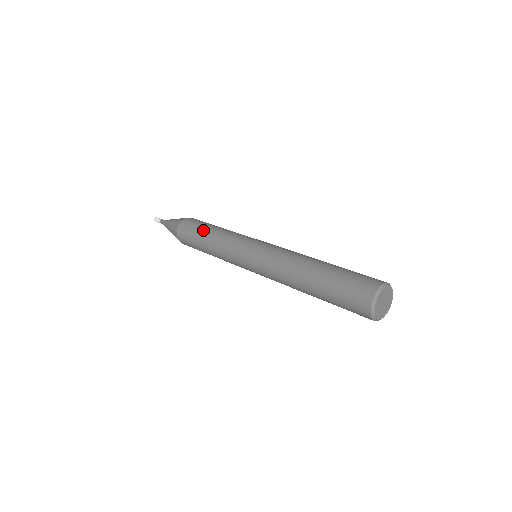
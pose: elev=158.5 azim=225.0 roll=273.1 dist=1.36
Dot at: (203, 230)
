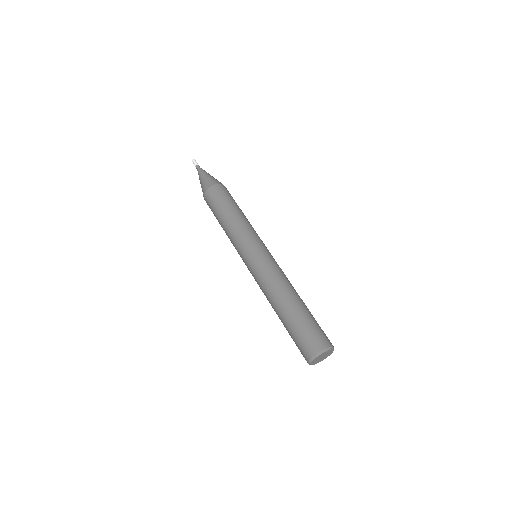
Dot at: (224, 209)
